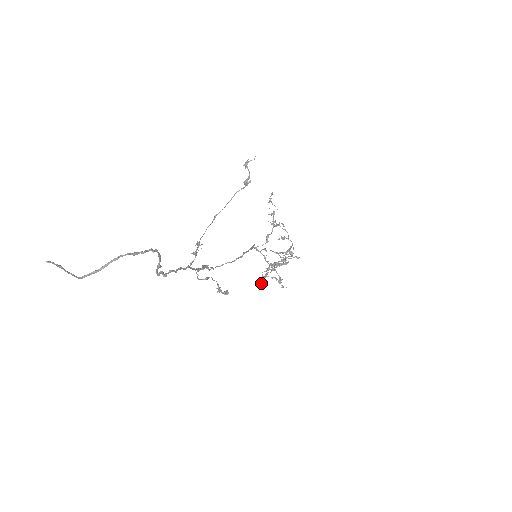
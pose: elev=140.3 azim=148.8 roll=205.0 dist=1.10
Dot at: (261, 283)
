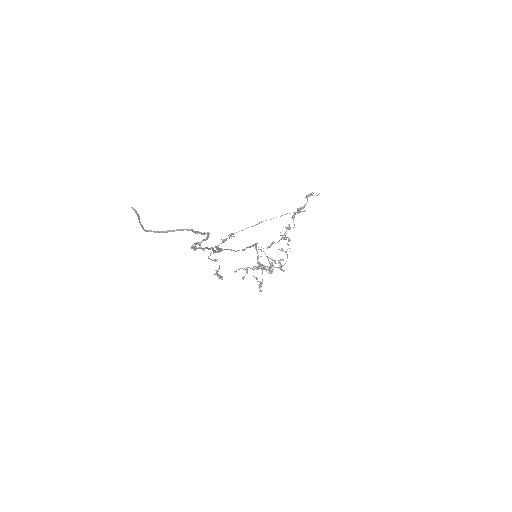
Dot at: (243, 276)
